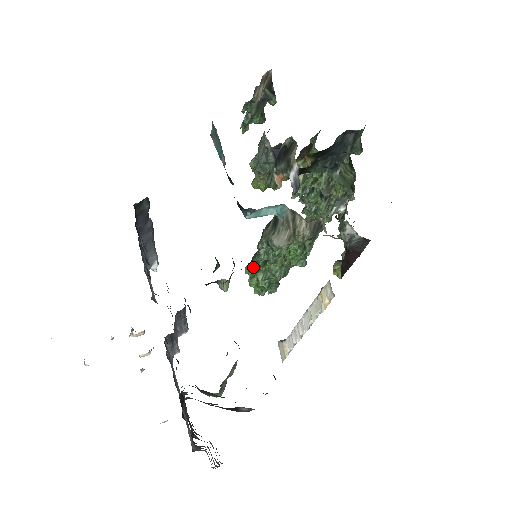
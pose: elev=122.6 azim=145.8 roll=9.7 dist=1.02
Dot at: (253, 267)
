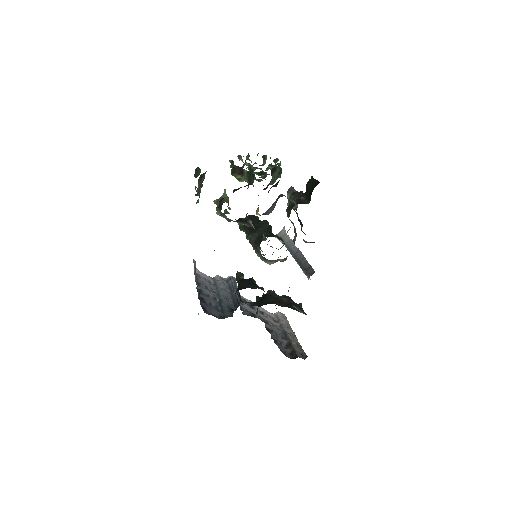
Dot at: occluded
